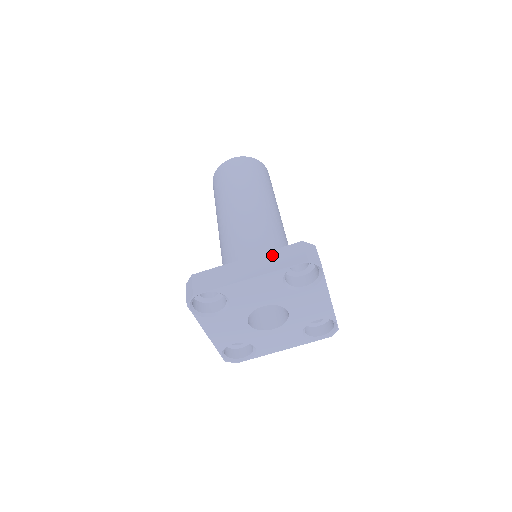
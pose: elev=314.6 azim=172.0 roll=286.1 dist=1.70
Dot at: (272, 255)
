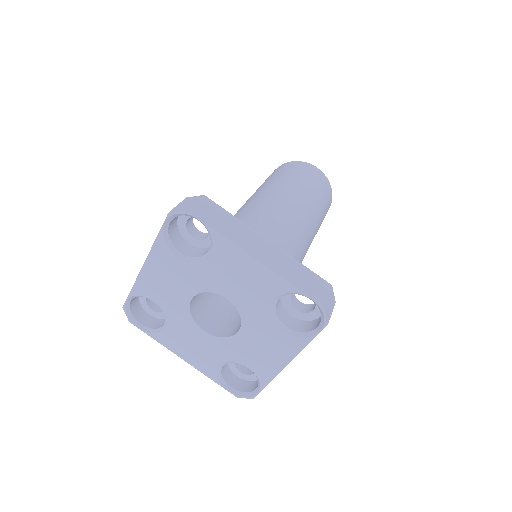
Dot at: occluded
